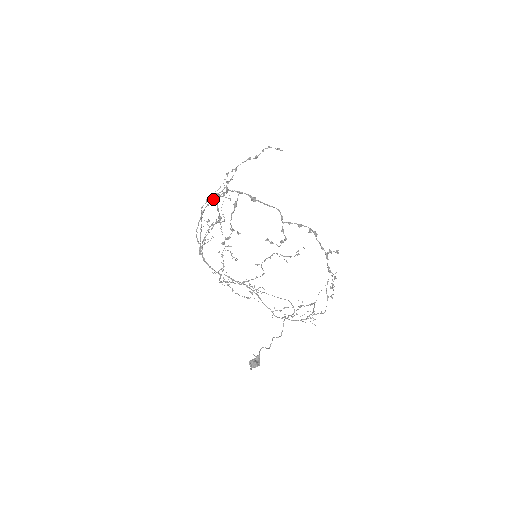
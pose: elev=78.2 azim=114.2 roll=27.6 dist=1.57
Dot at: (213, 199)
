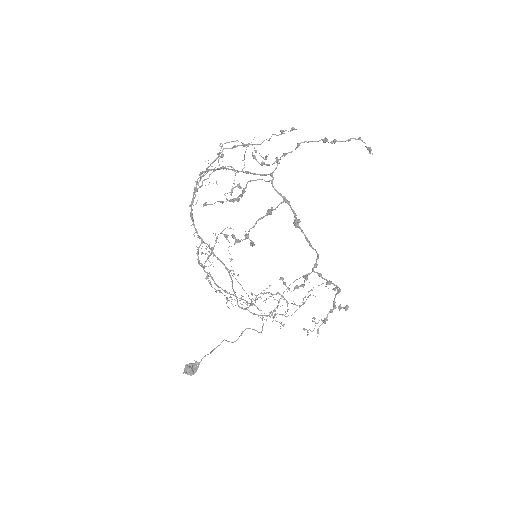
Dot at: occluded
